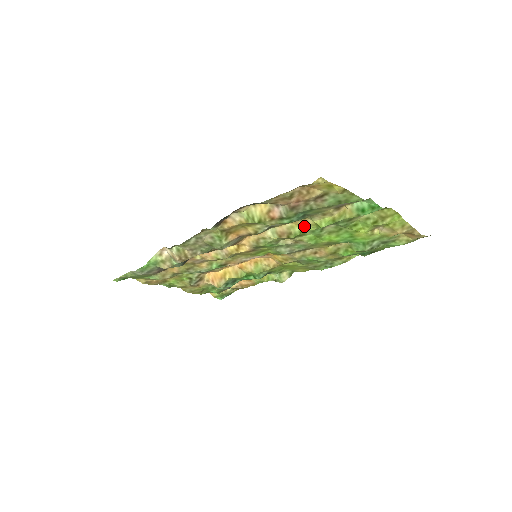
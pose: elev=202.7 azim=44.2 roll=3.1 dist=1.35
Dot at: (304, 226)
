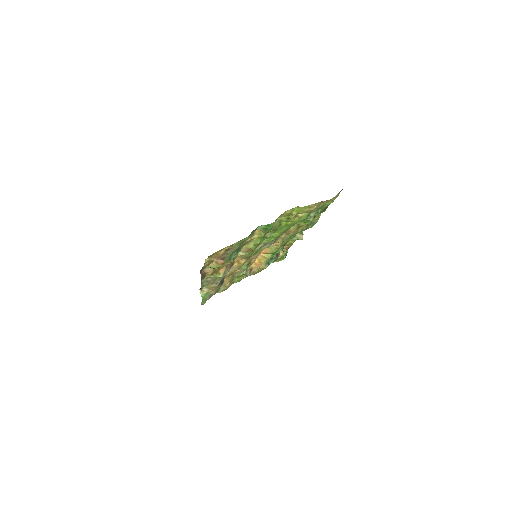
Dot at: (253, 243)
